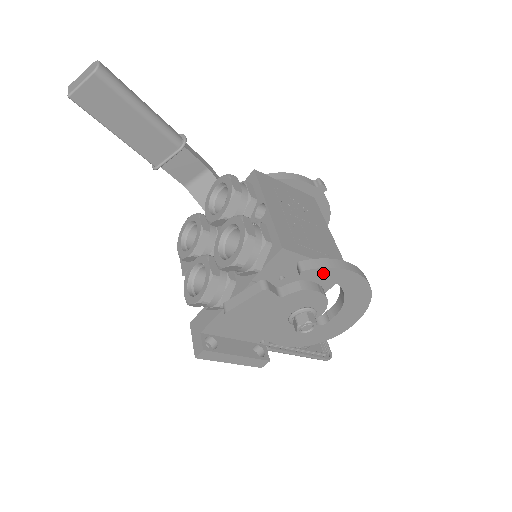
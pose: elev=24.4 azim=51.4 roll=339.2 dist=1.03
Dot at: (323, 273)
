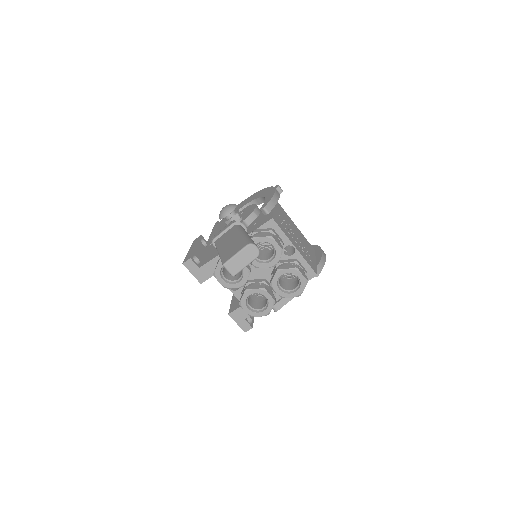
Dot at: occluded
